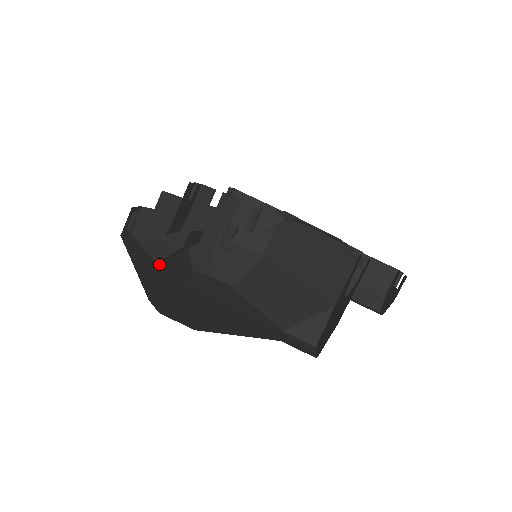
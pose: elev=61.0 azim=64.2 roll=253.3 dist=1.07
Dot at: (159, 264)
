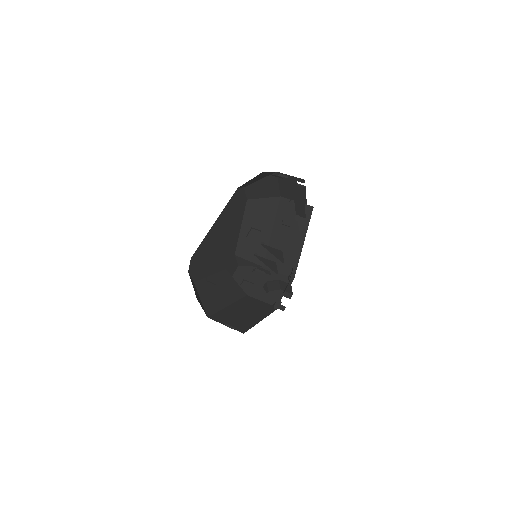
Dot at: occluded
